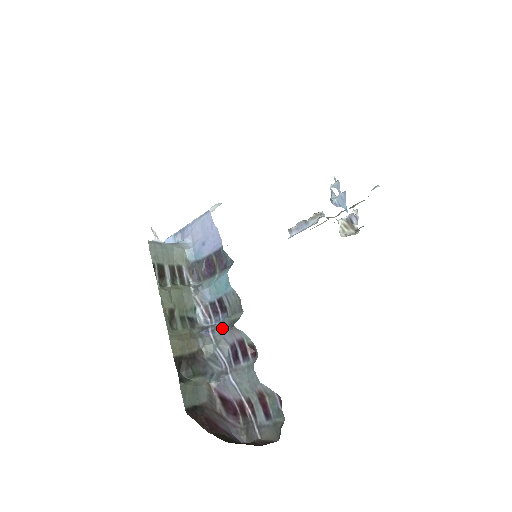
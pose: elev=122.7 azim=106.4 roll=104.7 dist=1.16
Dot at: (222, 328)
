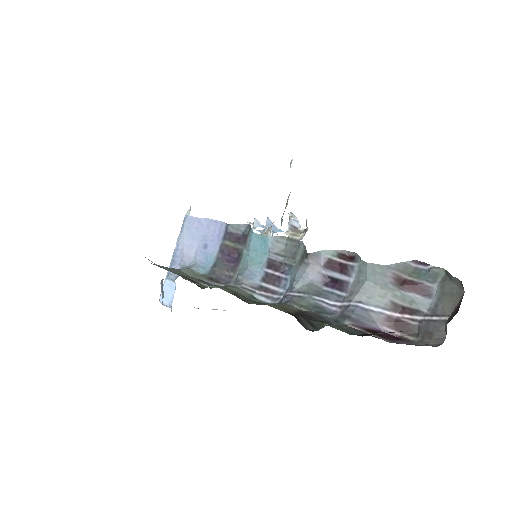
Dot at: (298, 274)
